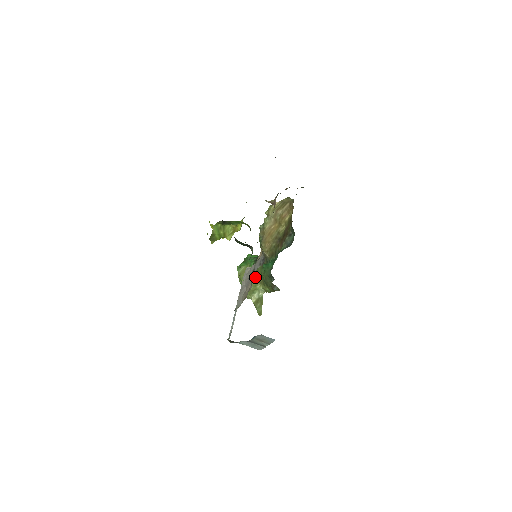
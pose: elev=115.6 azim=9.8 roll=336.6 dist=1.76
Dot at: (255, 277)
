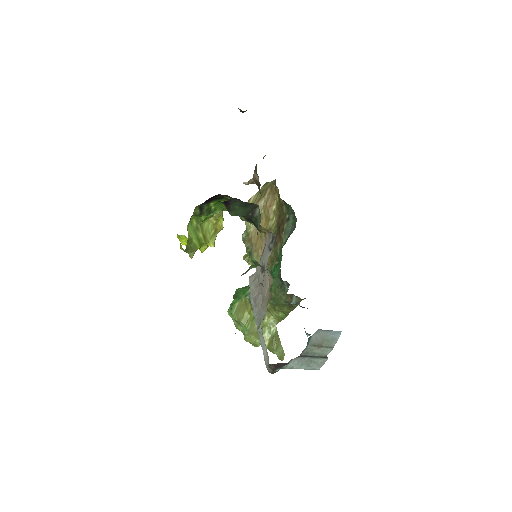
Dot at: occluded
